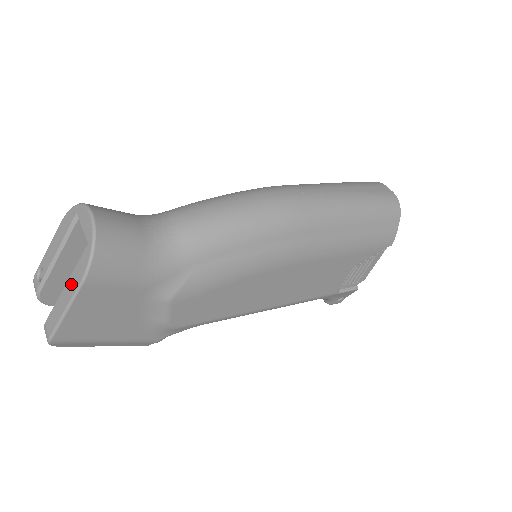
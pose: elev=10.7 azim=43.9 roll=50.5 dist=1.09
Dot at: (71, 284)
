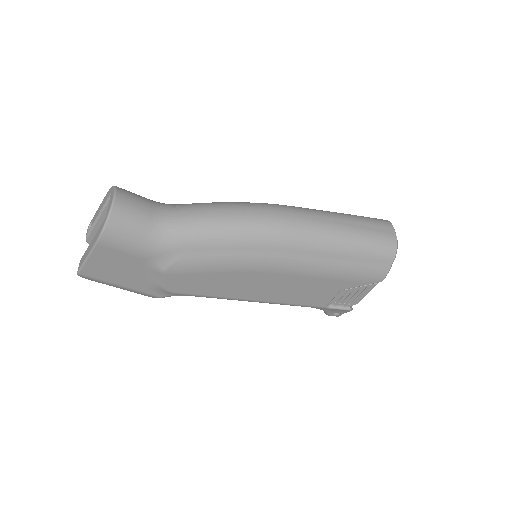
Dot at: (93, 241)
